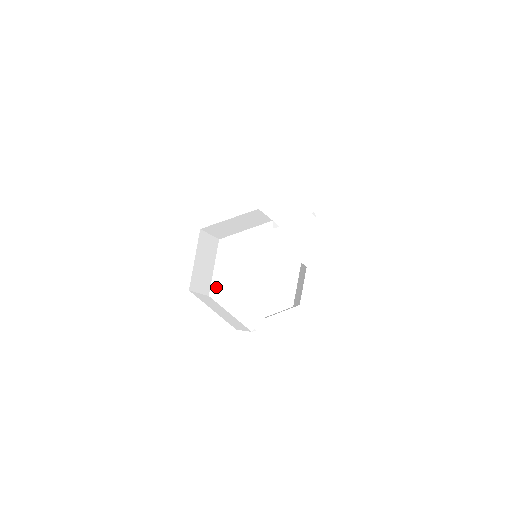
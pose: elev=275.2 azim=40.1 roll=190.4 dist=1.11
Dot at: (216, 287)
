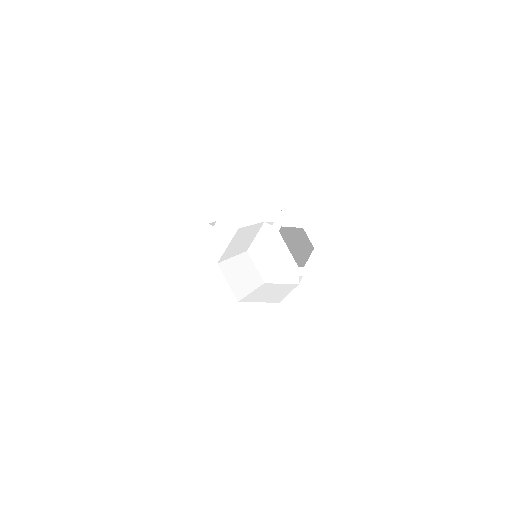
Dot at: (266, 275)
